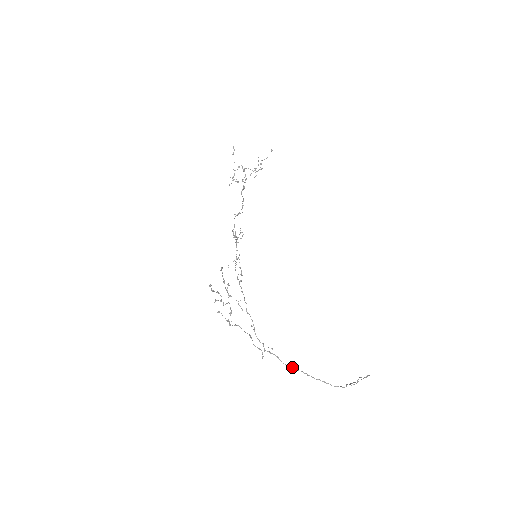
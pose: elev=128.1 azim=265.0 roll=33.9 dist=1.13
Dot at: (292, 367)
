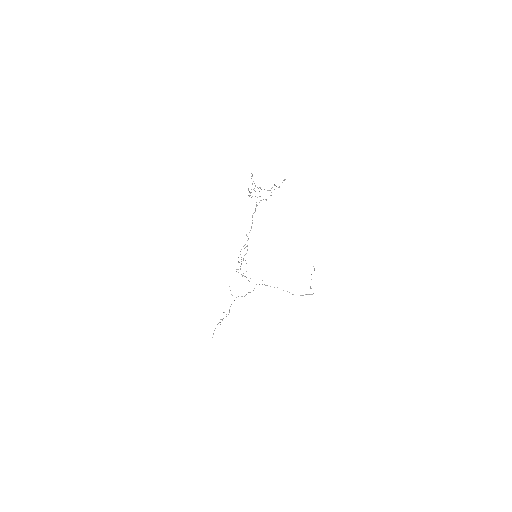
Dot at: occluded
